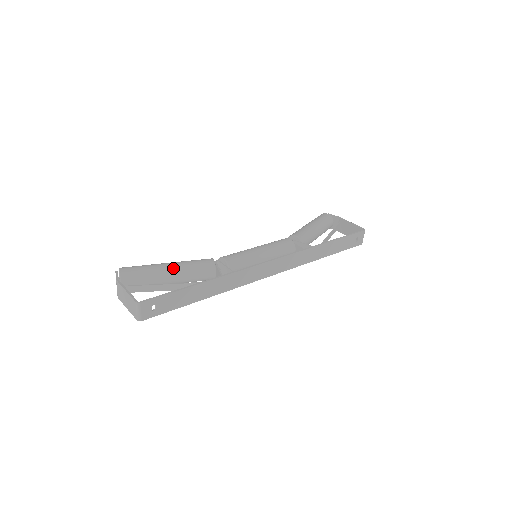
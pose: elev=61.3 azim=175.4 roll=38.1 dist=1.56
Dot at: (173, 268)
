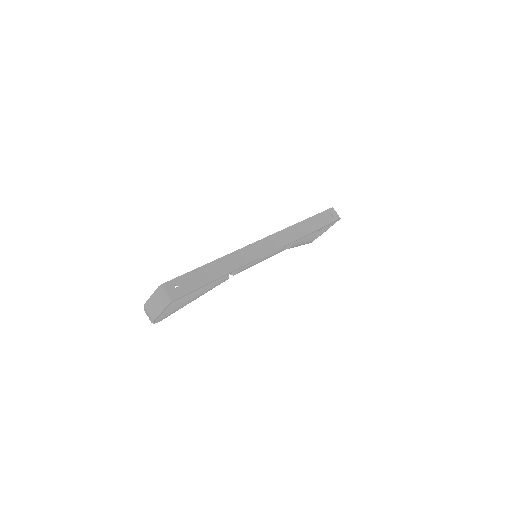
Dot at: occluded
